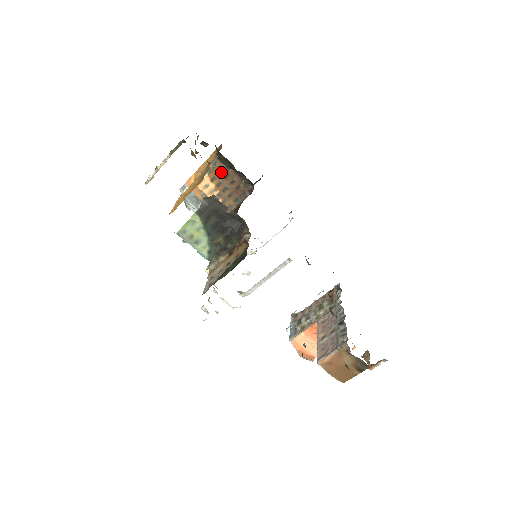
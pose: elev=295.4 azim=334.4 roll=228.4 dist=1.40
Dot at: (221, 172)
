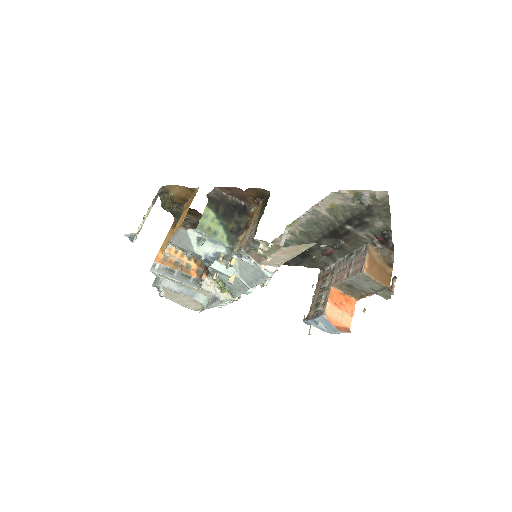
Dot at: occluded
